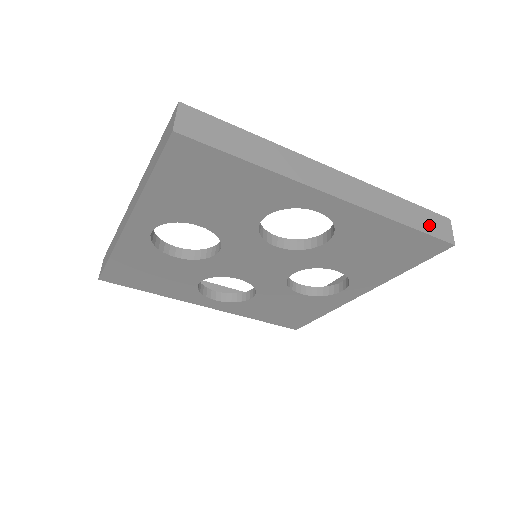
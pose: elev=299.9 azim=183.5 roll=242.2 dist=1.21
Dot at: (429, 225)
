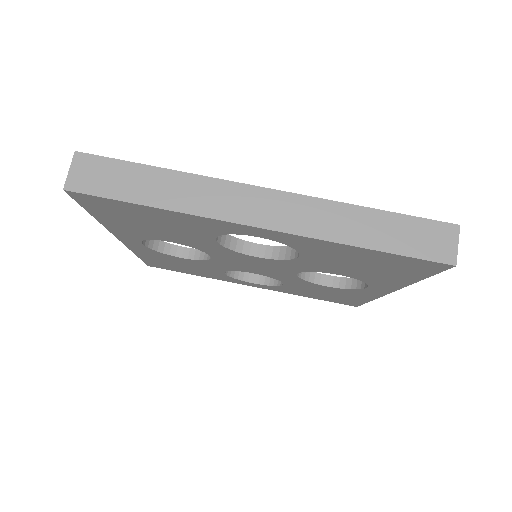
Dot at: (413, 242)
